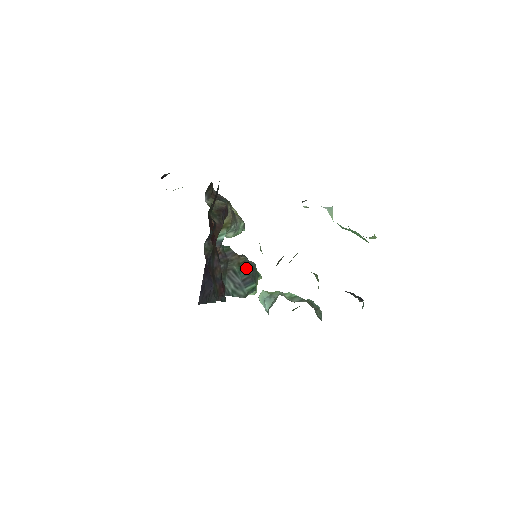
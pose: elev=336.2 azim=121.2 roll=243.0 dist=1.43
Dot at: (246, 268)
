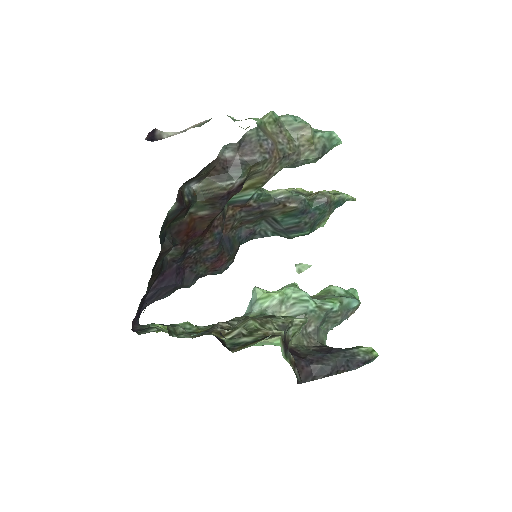
Dot at: (295, 217)
